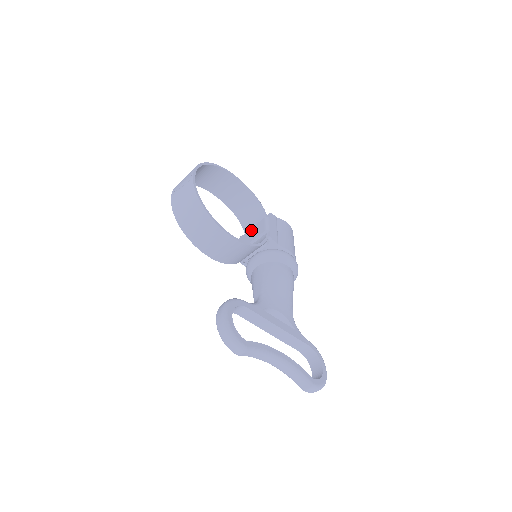
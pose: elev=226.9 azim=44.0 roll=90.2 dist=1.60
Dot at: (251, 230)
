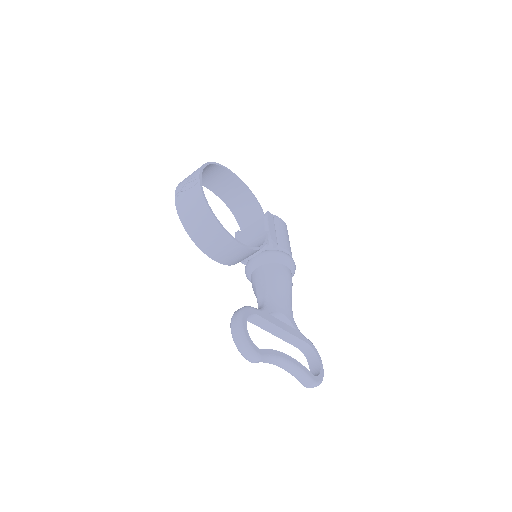
Dot at: (249, 228)
